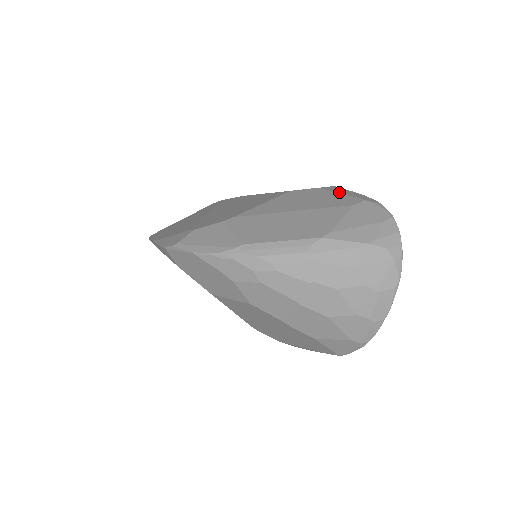
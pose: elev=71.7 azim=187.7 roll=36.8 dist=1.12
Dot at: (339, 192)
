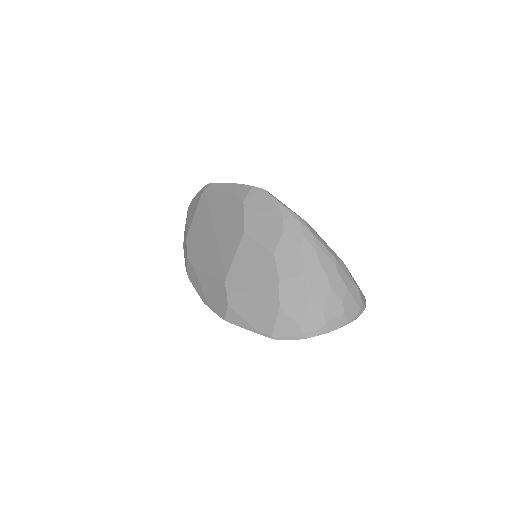
Dot at: occluded
